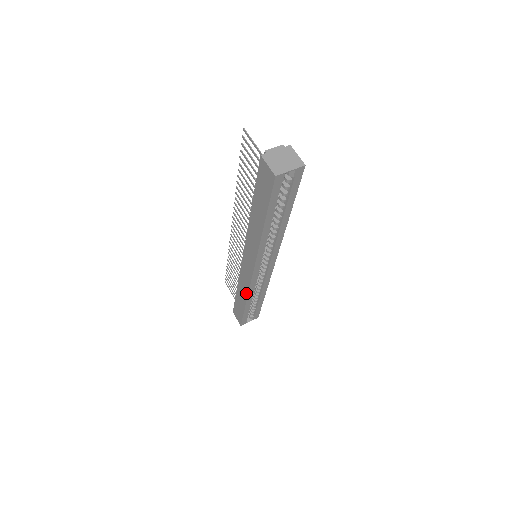
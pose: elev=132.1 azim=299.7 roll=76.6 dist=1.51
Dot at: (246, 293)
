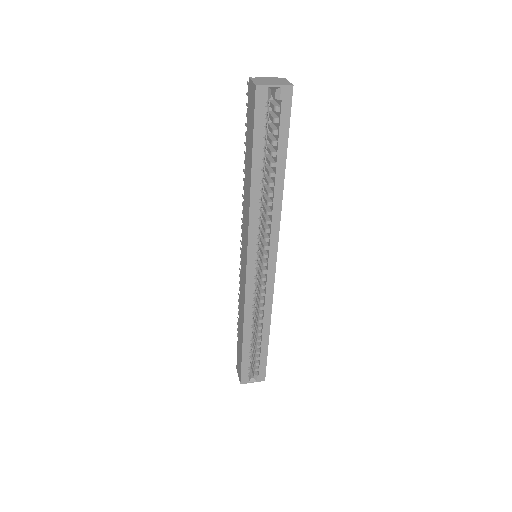
Dot at: (243, 314)
